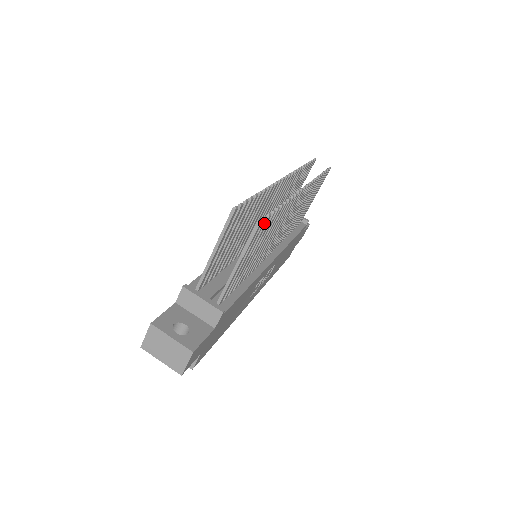
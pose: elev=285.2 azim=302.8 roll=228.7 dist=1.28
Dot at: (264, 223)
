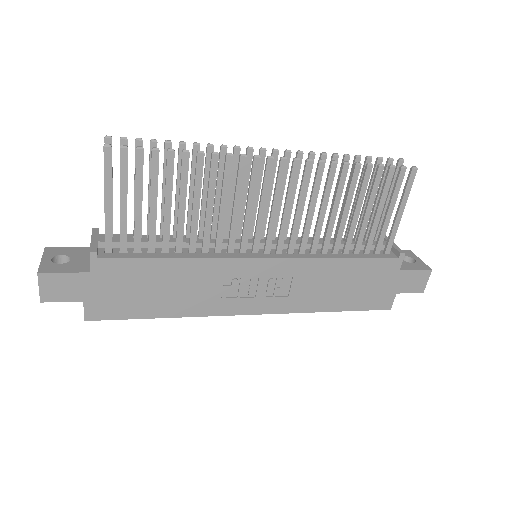
Dot at: (136, 157)
